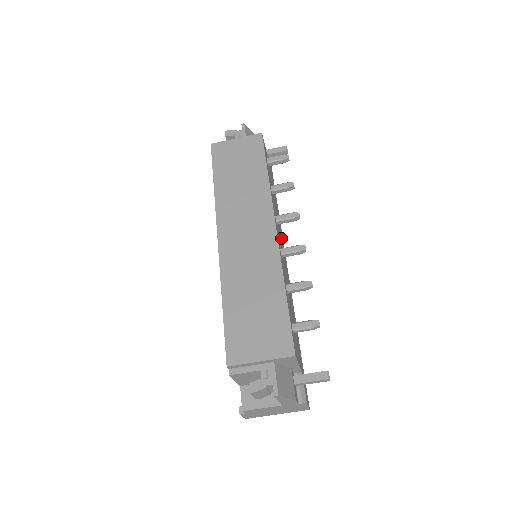
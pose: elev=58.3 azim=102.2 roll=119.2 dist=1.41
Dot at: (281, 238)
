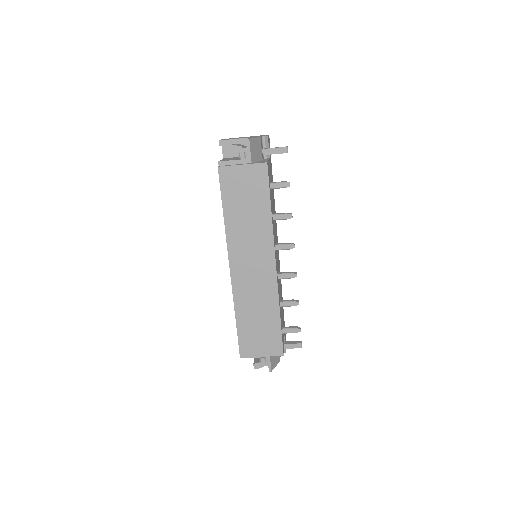
Dot at: occluded
